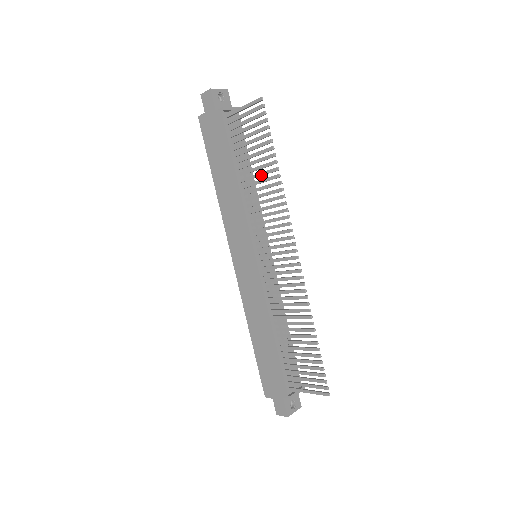
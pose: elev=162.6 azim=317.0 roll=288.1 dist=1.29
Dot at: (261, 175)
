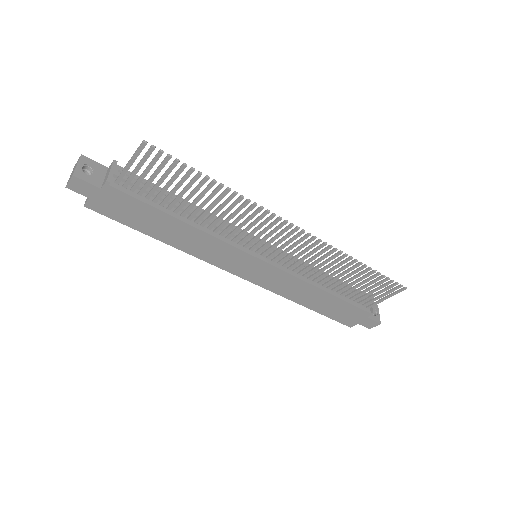
Dot at: occluded
